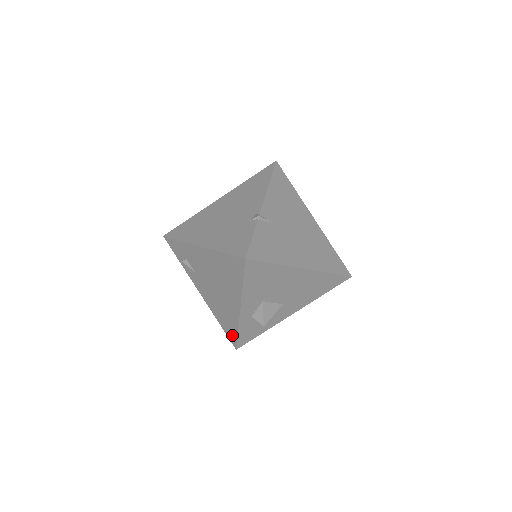
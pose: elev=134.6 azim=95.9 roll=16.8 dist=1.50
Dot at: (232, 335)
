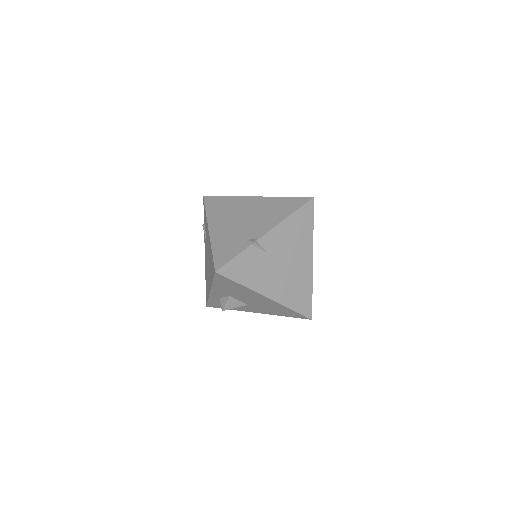
Dot at: occluded
